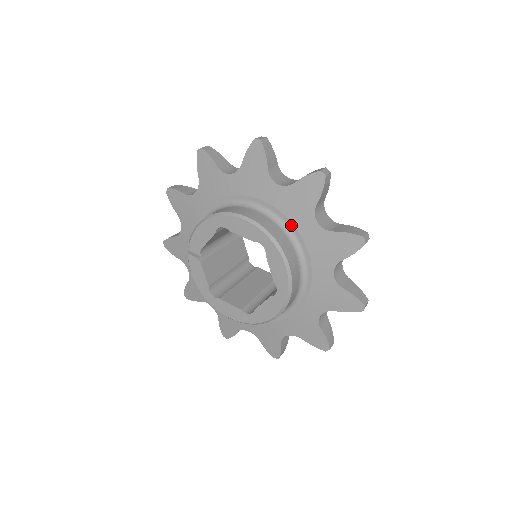
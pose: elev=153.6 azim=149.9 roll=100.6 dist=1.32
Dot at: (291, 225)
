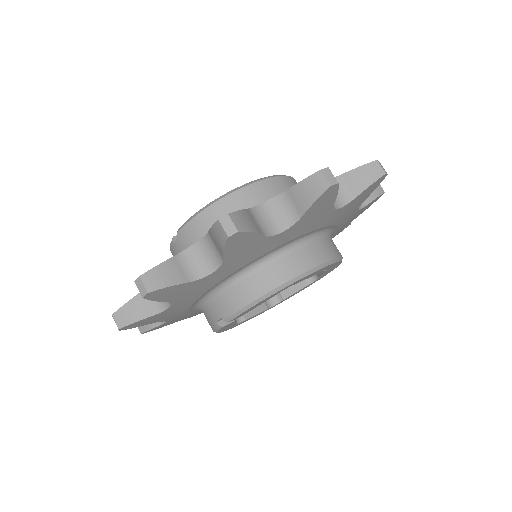
Dot at: (335, 227)
